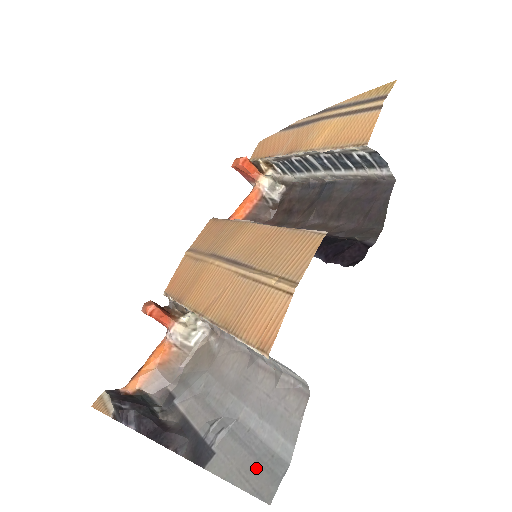
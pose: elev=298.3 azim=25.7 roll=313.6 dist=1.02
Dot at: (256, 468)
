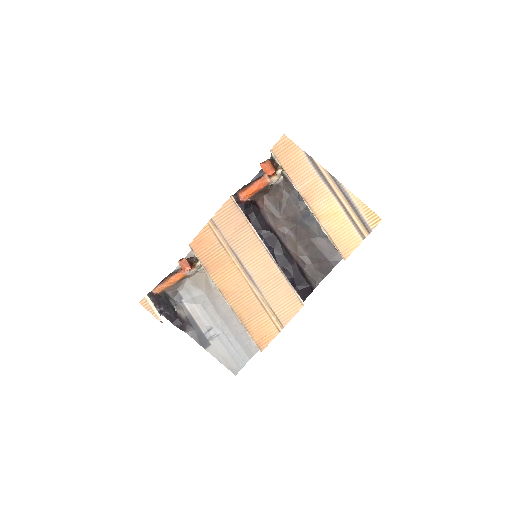
Dot at: (231, 360)
